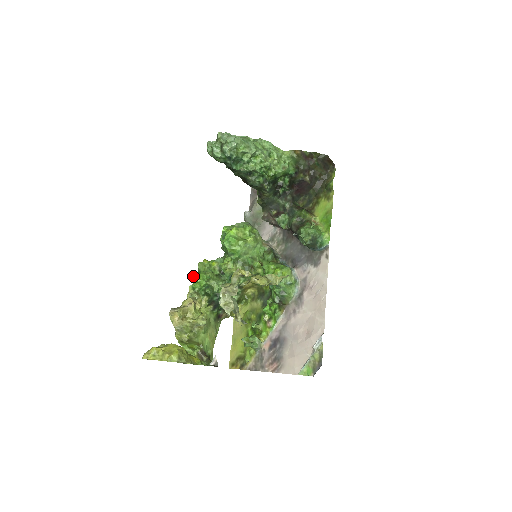
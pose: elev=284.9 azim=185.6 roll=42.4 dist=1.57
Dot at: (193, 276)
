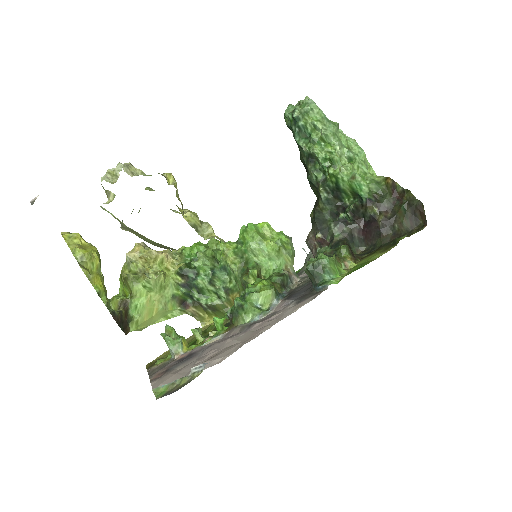
Dot at: occluded
